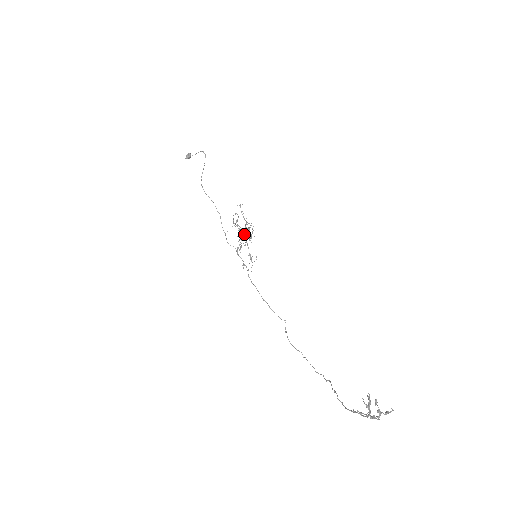
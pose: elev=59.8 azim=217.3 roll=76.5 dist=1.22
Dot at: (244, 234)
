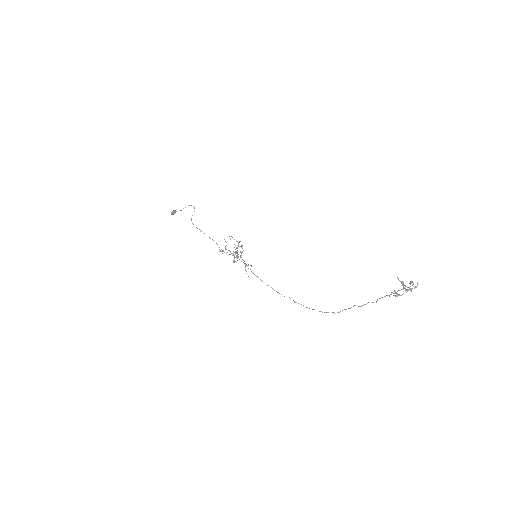
Dot at: (237, 250)
